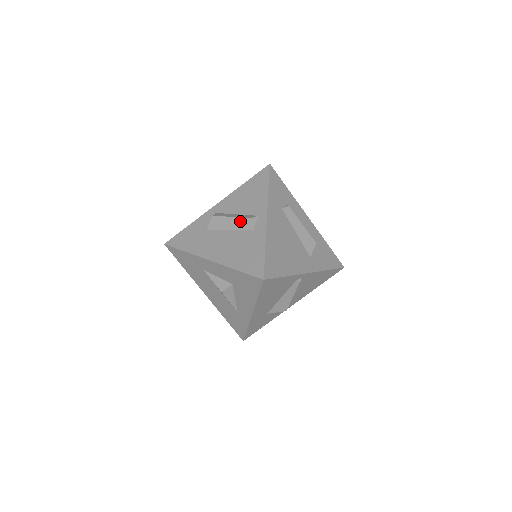
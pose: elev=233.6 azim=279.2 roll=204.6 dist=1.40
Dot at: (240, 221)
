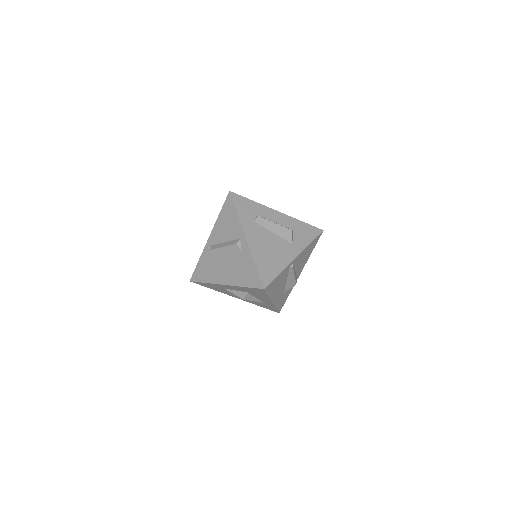
Dot at: (230, 248)
